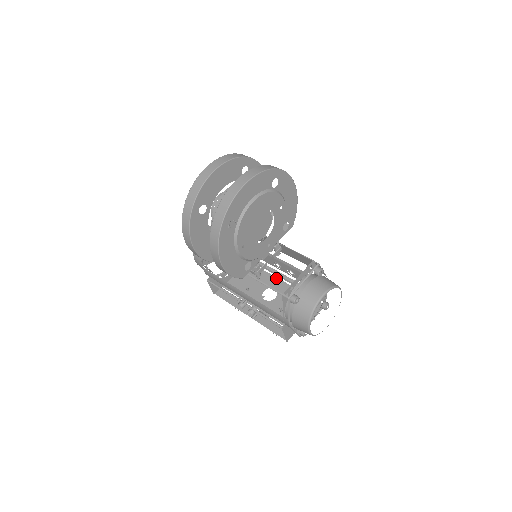
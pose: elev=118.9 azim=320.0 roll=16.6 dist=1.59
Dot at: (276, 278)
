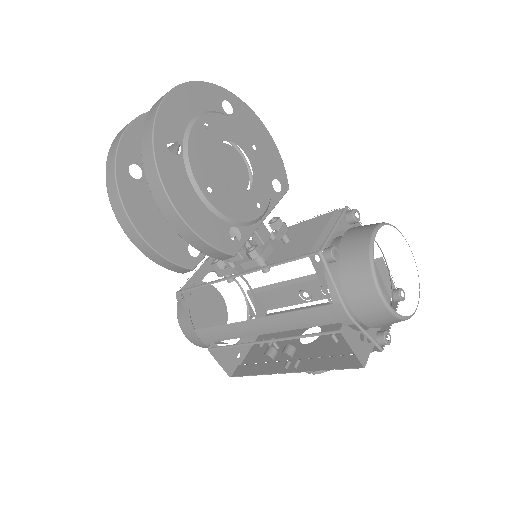
Dot at: occluded
